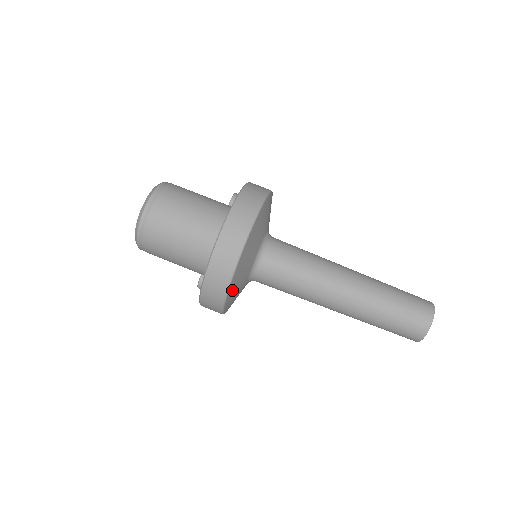
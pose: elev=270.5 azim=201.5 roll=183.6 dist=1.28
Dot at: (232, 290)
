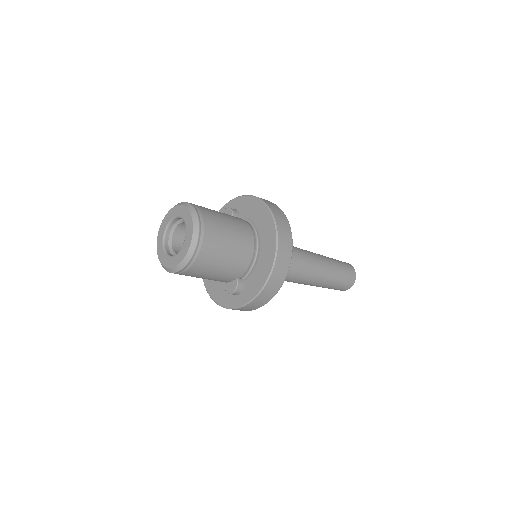
Dot at: occluded
